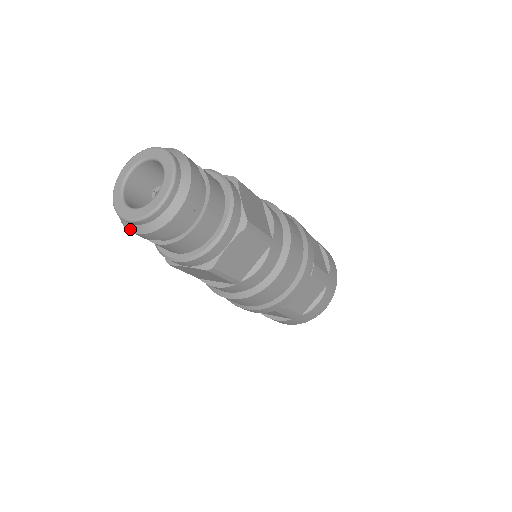
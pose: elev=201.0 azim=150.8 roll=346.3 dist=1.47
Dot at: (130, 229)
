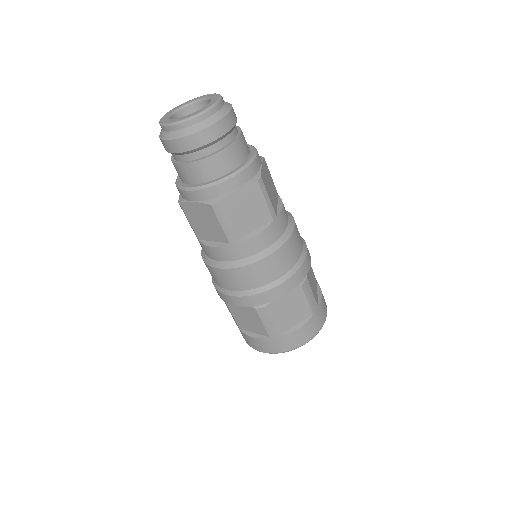
Dot at: (196, 129)
